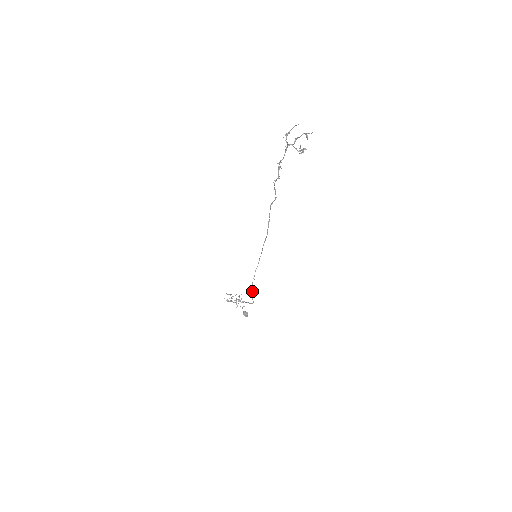
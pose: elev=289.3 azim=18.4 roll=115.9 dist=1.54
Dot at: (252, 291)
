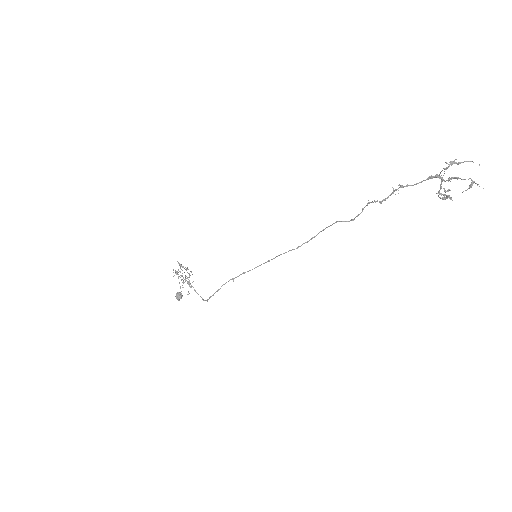
Dot at: (218, 290)
